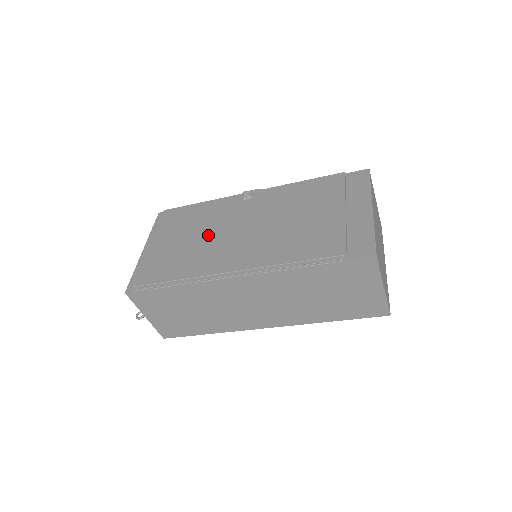
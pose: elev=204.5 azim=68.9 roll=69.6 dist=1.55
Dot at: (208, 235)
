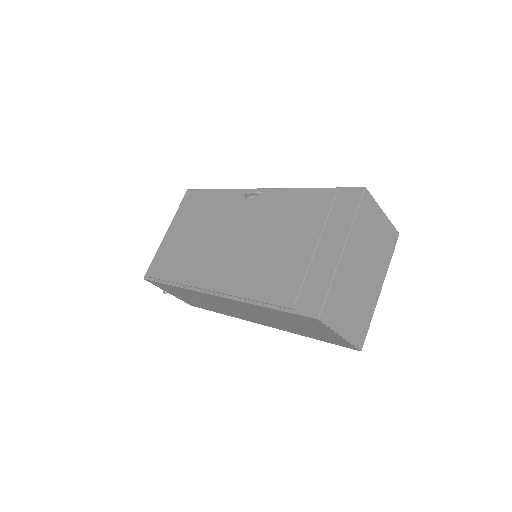
Dot at: (208, 236)
